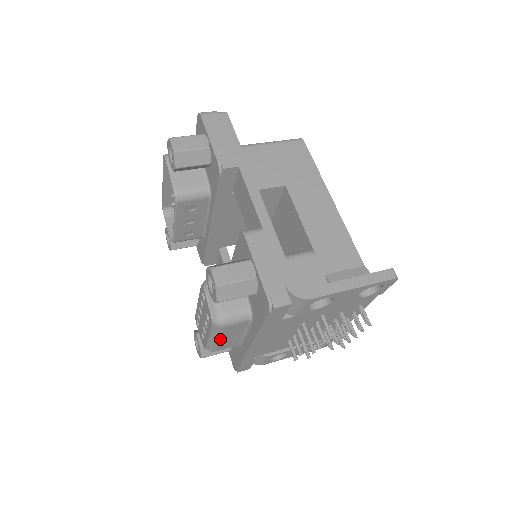
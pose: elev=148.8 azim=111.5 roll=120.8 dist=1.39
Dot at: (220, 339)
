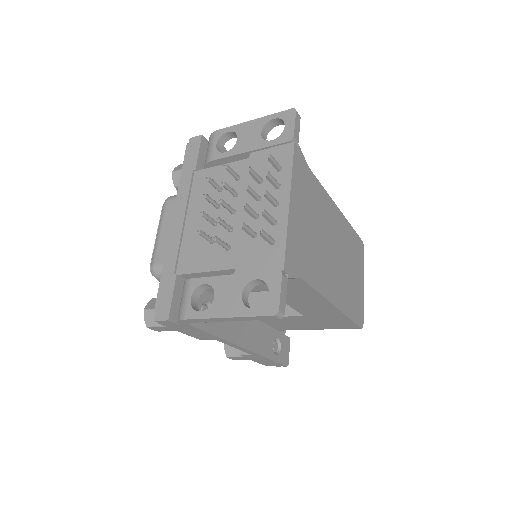
Dot at: (161, 231)
